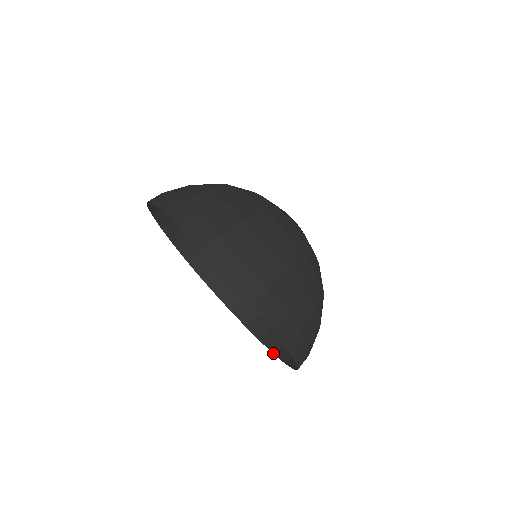
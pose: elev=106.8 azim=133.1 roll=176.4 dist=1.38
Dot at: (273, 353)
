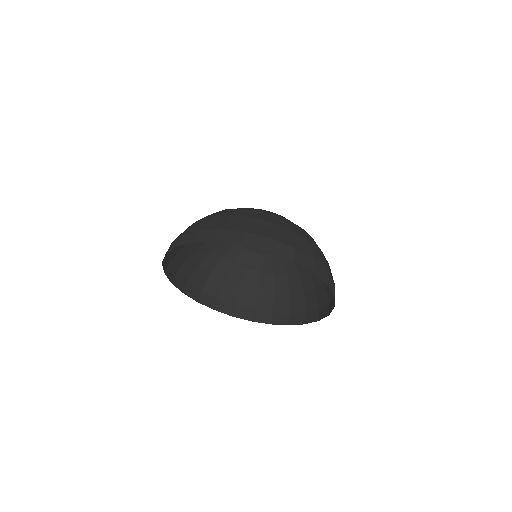
Dot at: occluded
